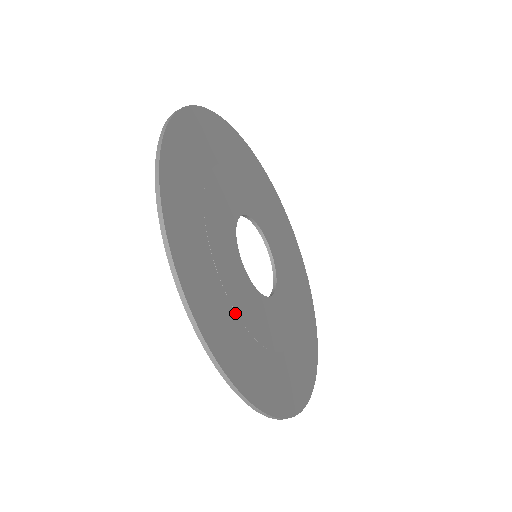
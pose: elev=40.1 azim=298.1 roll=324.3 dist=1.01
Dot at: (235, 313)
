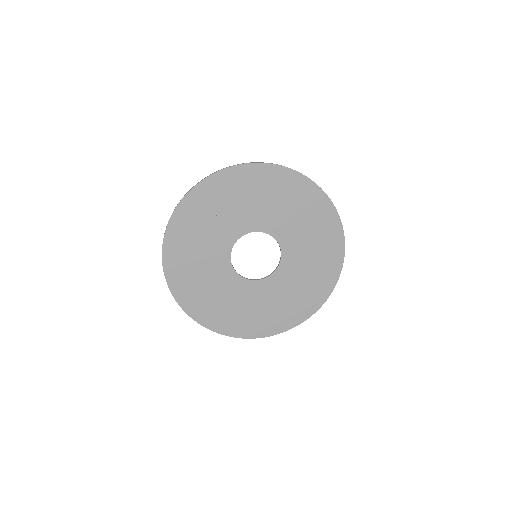
Dot at: (270, 307)
